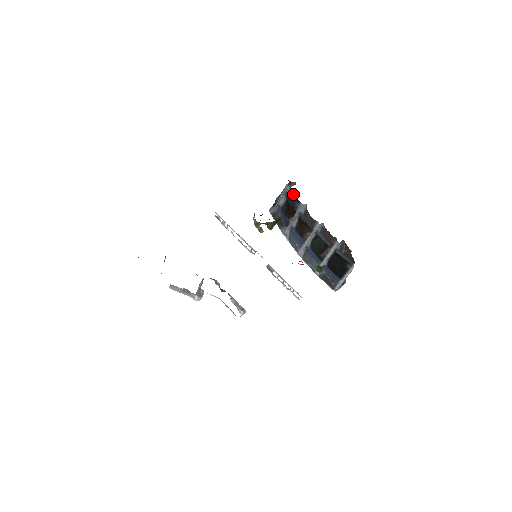
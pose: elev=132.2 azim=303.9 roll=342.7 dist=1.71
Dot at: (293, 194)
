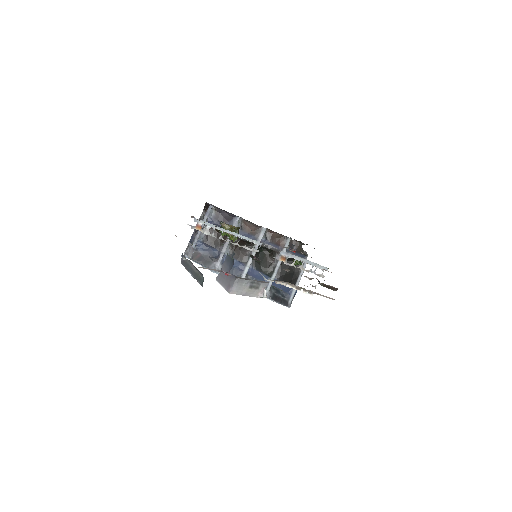
Dot at: (221, 214)
